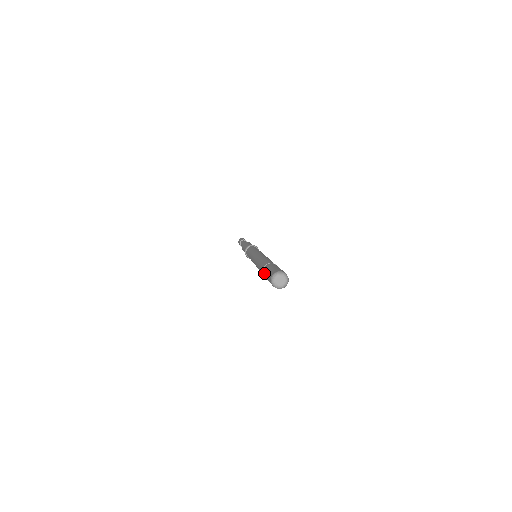
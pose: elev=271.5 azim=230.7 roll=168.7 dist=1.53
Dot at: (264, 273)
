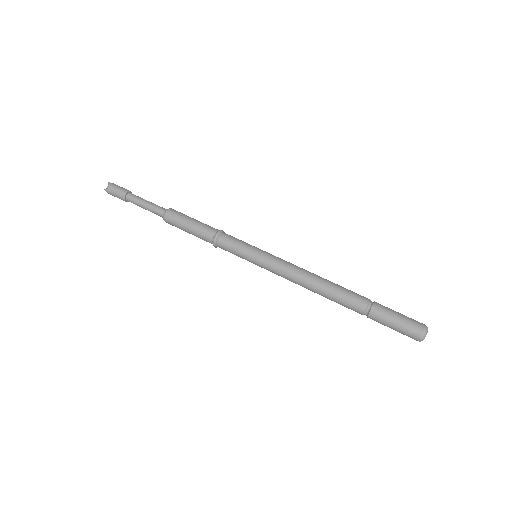
Dot at: occluded
